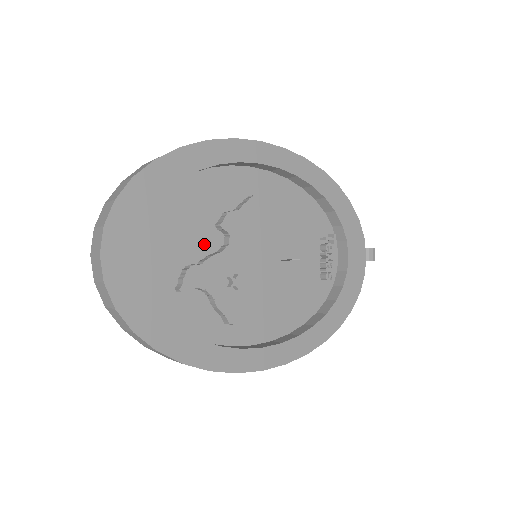
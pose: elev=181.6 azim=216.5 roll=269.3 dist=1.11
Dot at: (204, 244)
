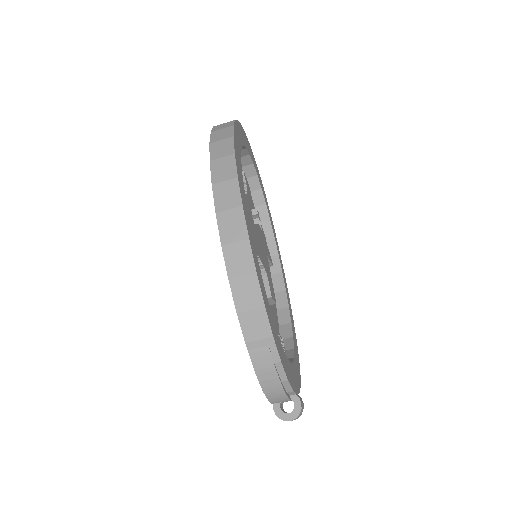
Dot at: occluded
